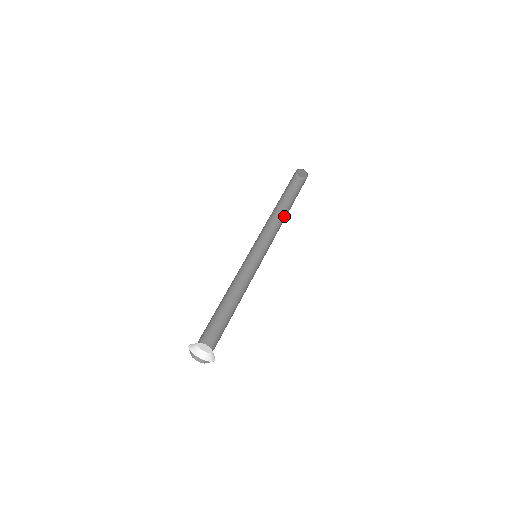
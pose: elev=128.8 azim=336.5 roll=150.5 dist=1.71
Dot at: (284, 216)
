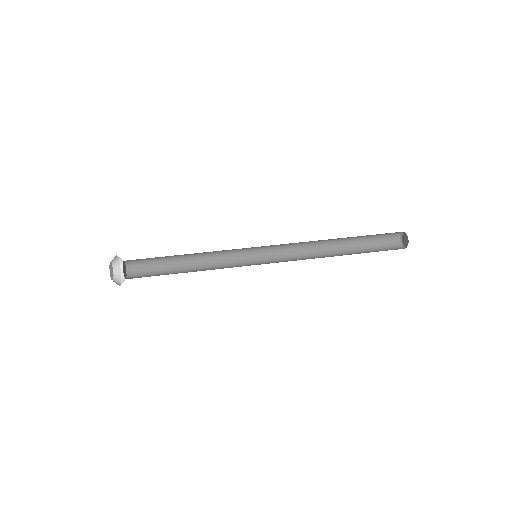
Dot at: (332, 254)
